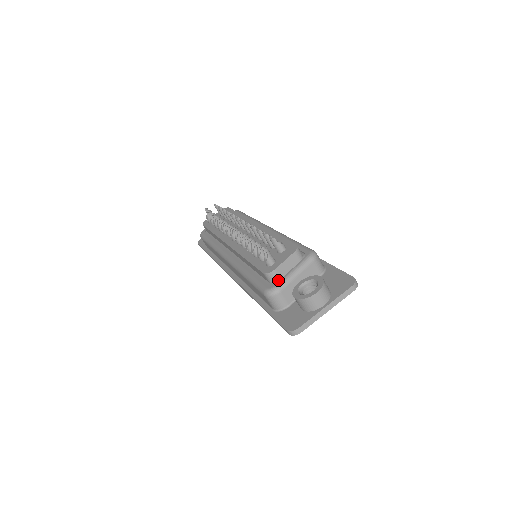
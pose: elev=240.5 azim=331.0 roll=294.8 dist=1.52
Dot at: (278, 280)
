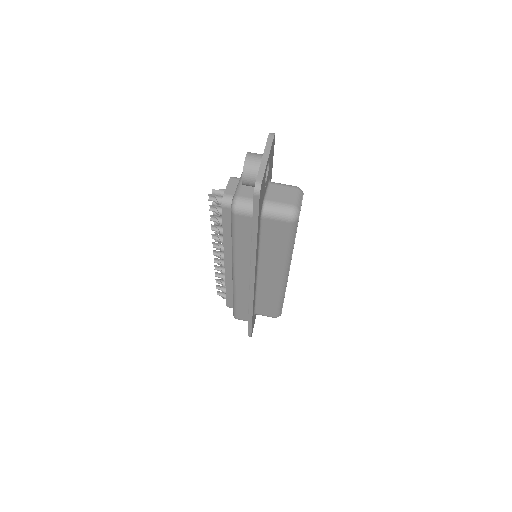
Dot at: occluded
